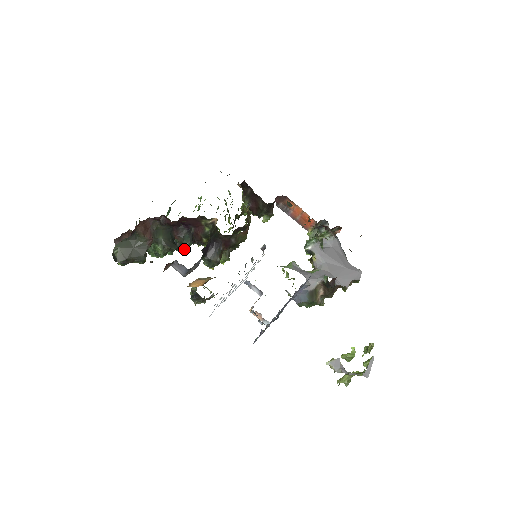
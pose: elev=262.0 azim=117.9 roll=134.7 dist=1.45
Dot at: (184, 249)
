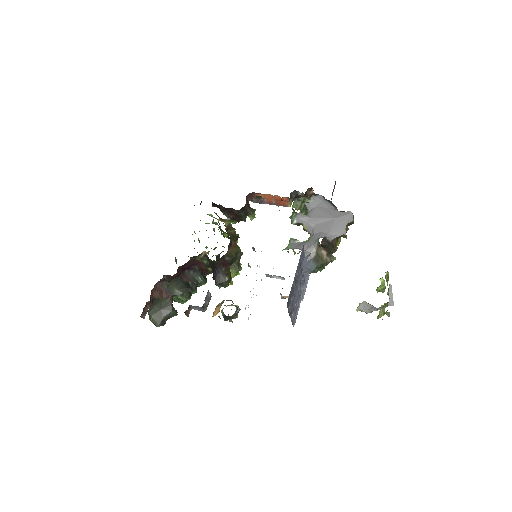
Dot at: (202, 283)
